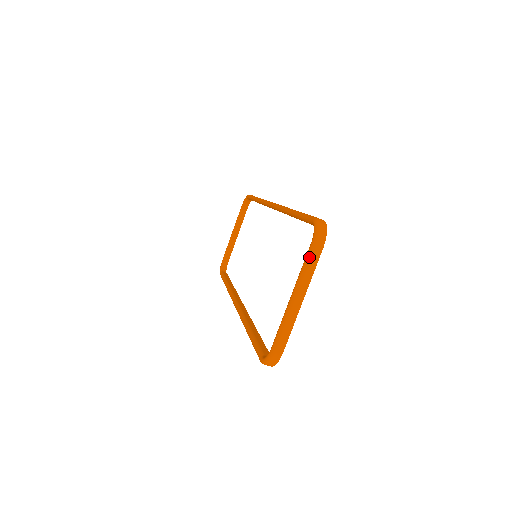
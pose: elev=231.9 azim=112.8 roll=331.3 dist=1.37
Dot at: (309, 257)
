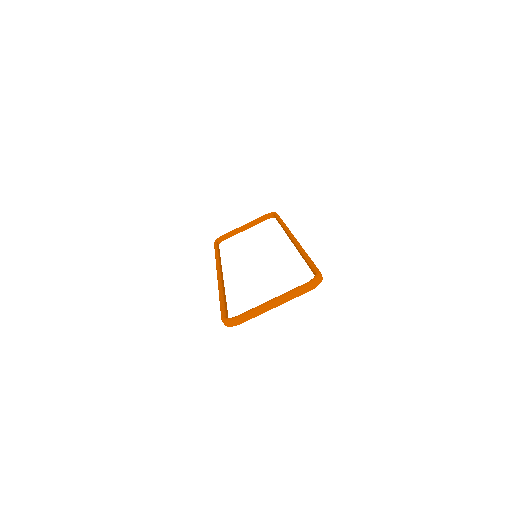
Dot at: (300, 288)
